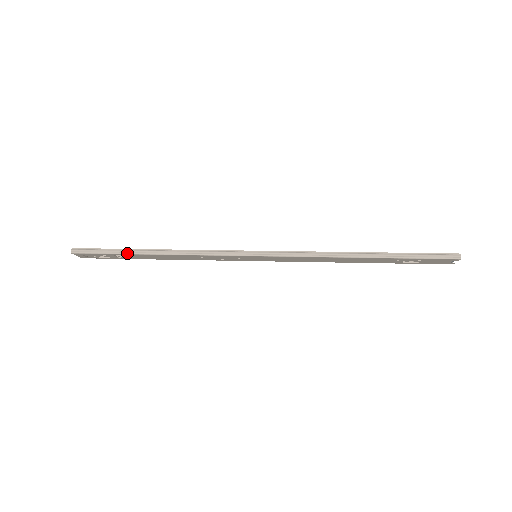
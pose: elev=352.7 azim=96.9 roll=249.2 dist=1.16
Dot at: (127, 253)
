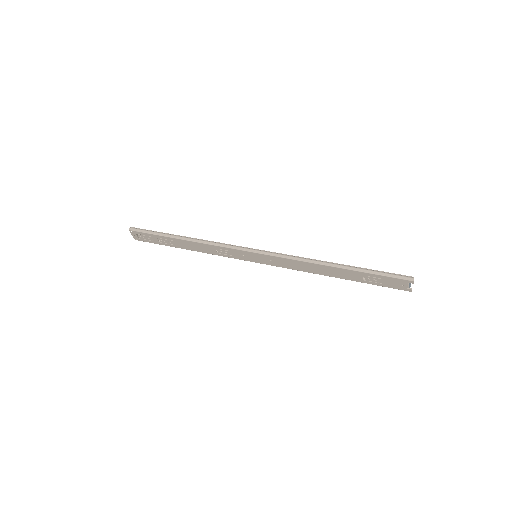
Dot at: (165, 236)
